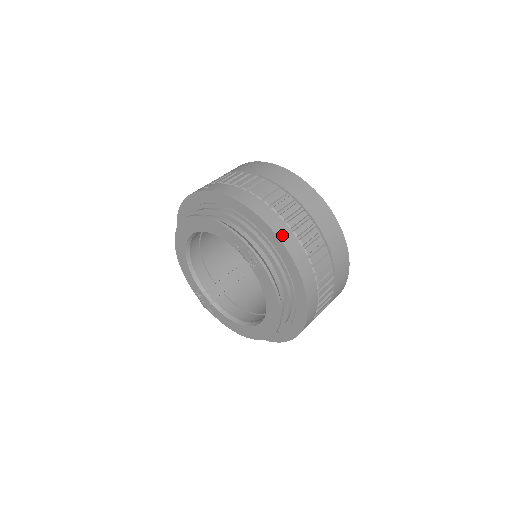
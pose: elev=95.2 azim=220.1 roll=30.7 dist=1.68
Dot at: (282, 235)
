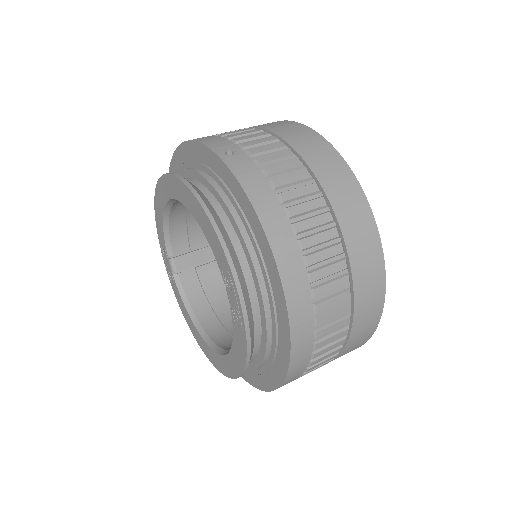
Dot at: (295, 307)
